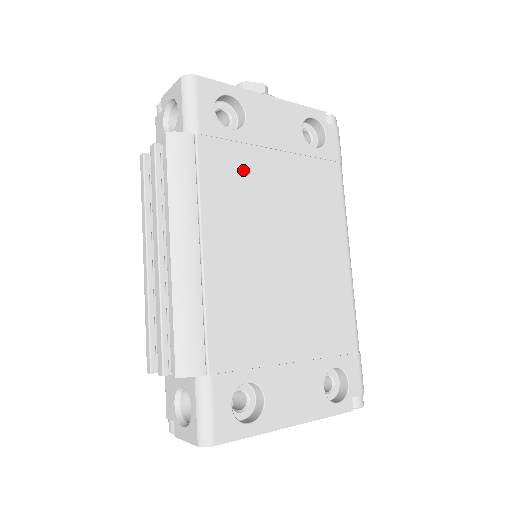
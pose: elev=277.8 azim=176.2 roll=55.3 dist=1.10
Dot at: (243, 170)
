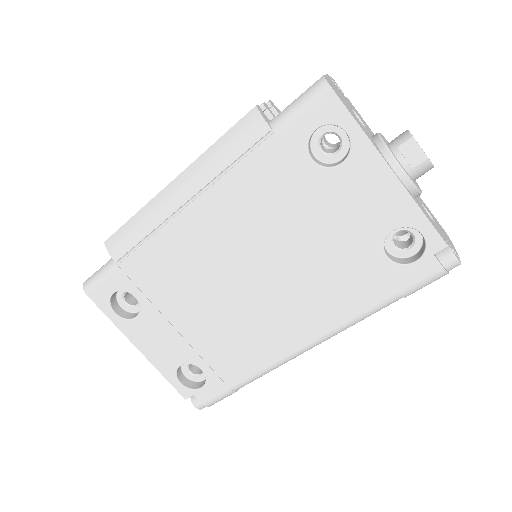
Dot at: (284, 196)
